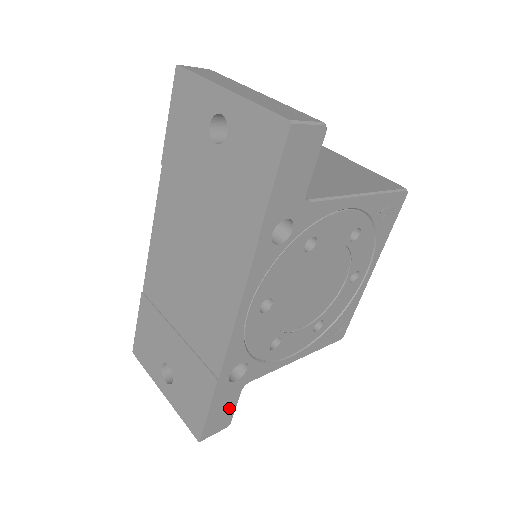
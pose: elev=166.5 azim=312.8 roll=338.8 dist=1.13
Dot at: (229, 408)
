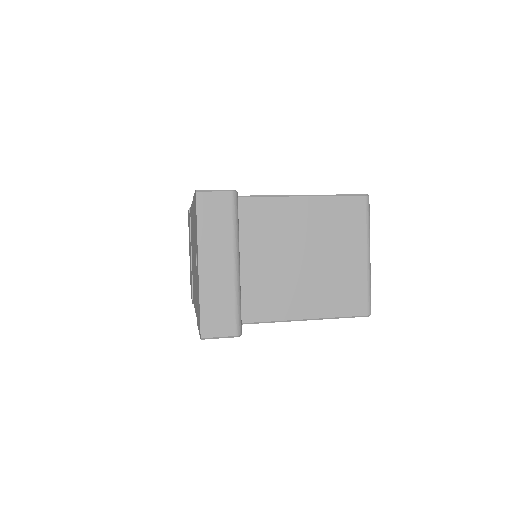
Dot at: occluded
